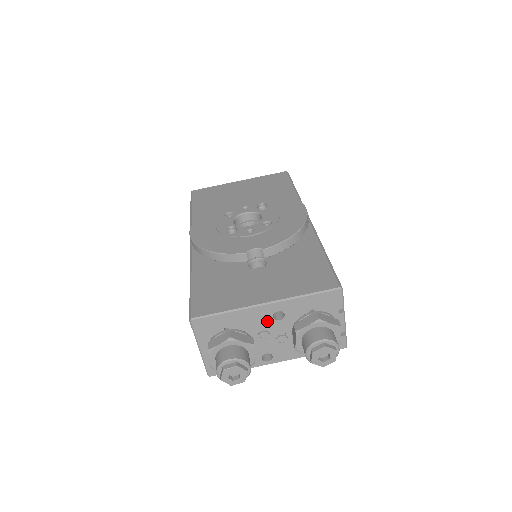
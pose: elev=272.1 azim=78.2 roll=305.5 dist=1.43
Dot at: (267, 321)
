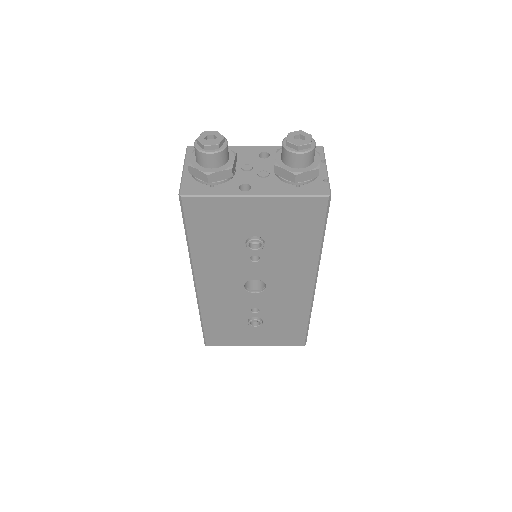
Dot at: (253, 158)
